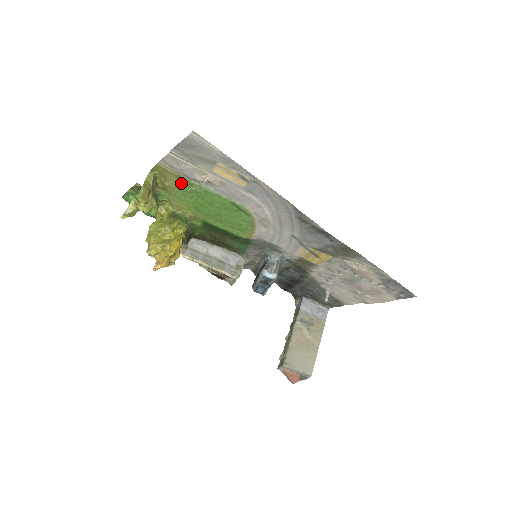
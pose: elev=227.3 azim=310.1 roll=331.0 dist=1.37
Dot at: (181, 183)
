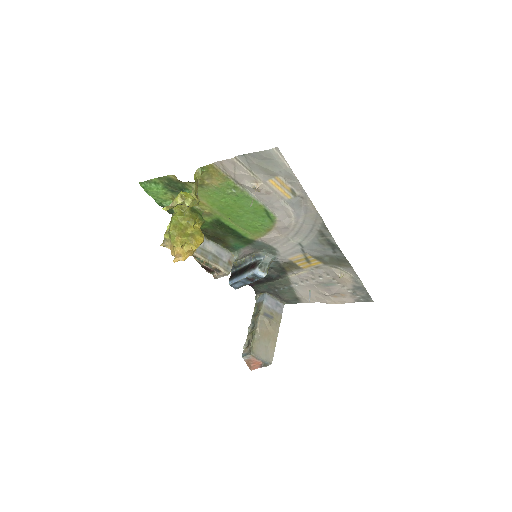
Dot at: (224, 184)
